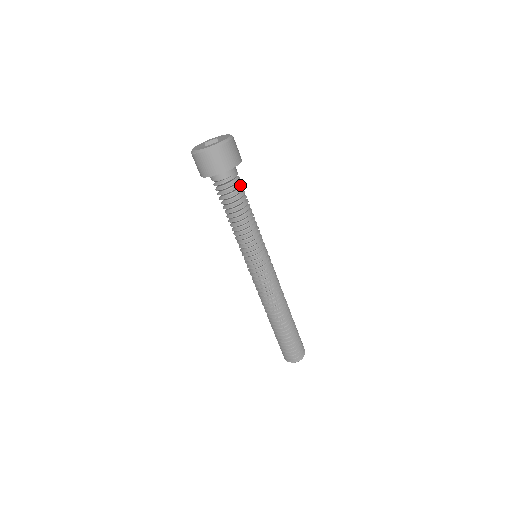
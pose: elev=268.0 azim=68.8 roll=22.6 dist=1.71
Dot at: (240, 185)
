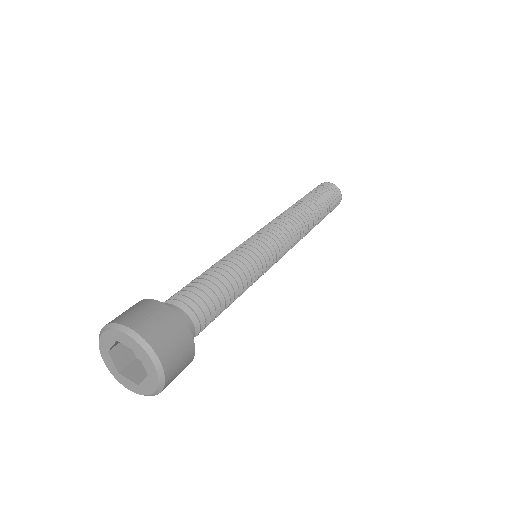
Dot at: (194, 298)
